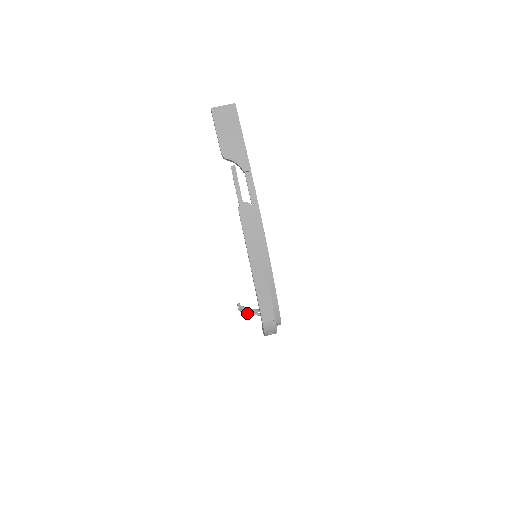
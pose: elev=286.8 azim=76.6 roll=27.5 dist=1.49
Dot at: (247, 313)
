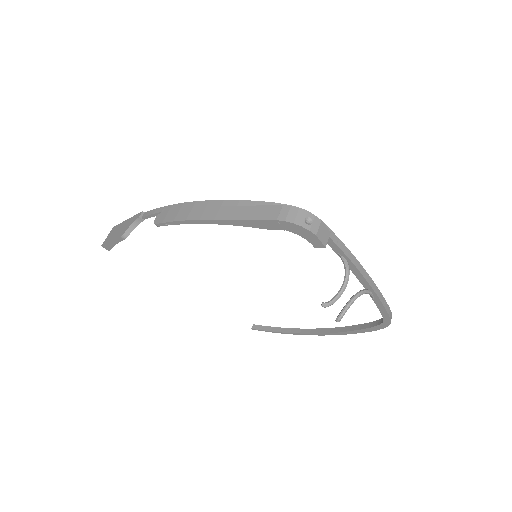
Dot at: (336, 298)
